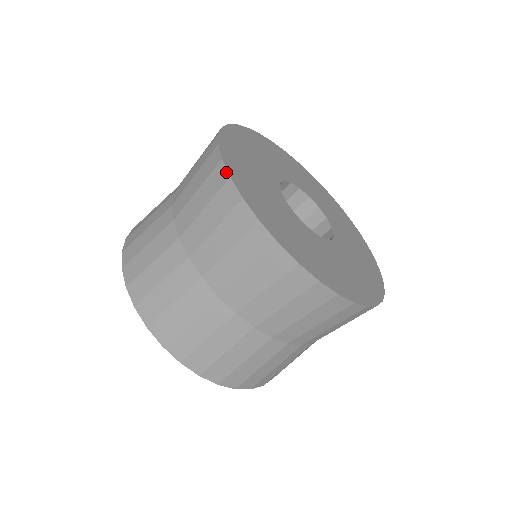
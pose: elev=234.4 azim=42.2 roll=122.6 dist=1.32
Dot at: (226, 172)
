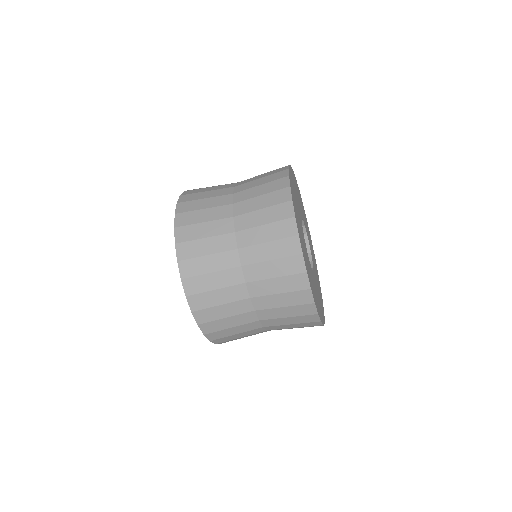
Dot at: (288, 168)
